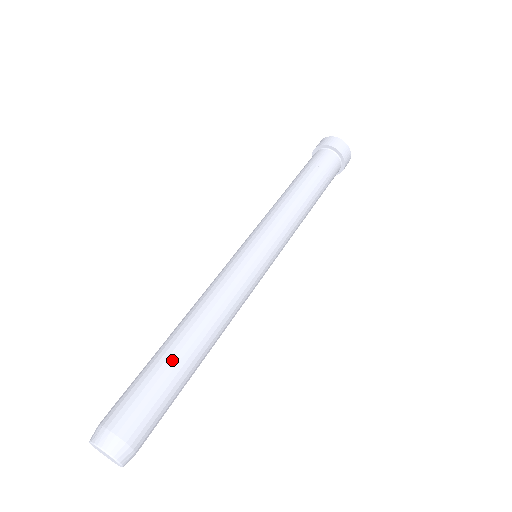
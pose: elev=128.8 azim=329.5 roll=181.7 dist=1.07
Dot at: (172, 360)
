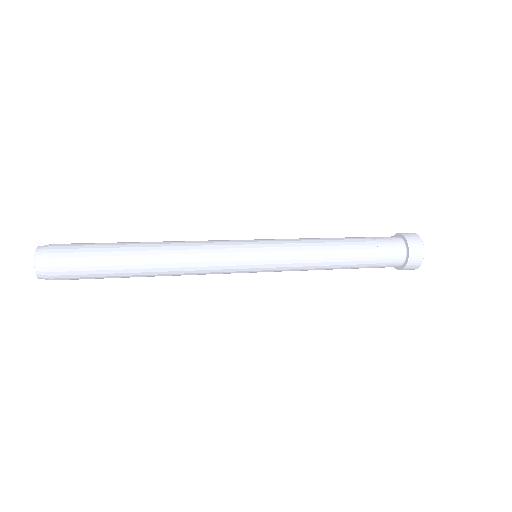
Dot at: (122, 255)
